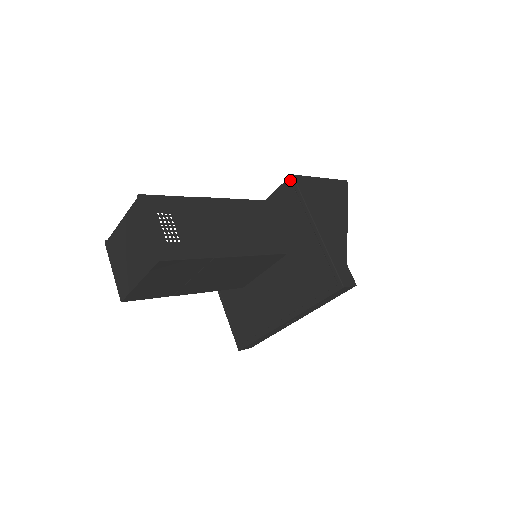
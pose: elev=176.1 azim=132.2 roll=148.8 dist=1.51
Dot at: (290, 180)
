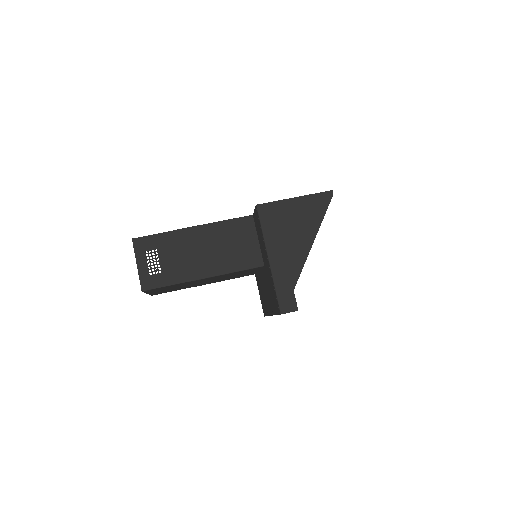
Dot at: (256, 209)
